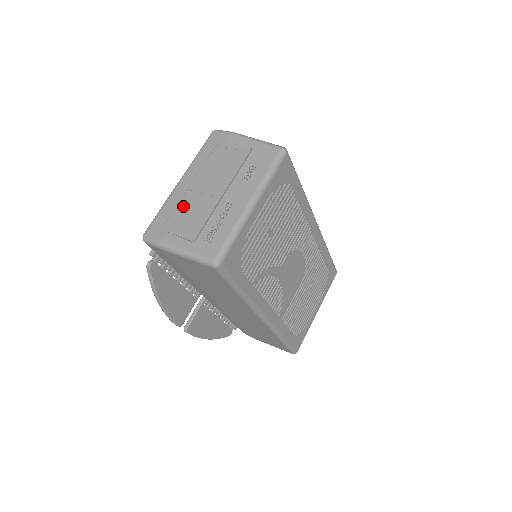
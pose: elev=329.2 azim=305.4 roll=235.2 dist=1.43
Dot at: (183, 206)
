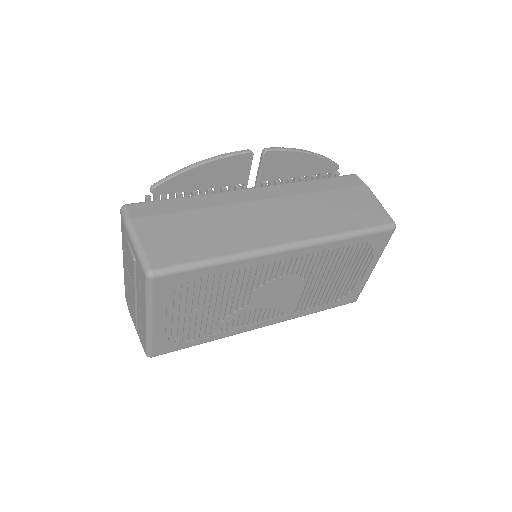
Dot at: (128, 289)
